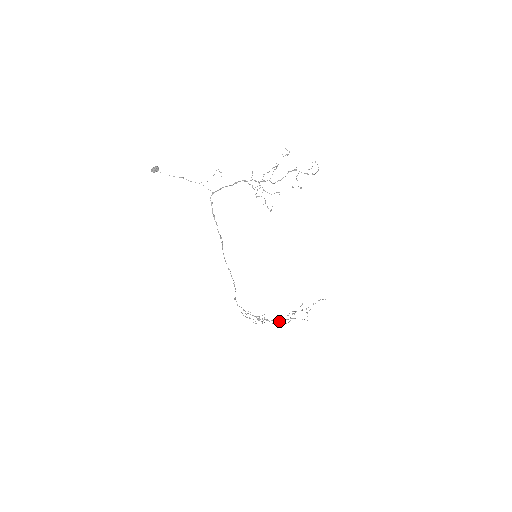
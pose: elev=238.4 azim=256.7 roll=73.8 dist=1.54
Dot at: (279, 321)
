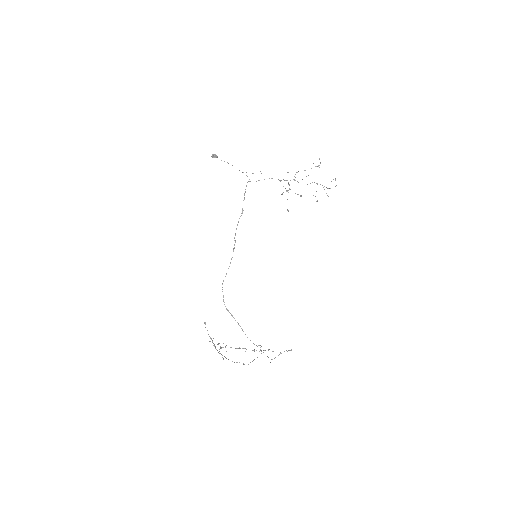
Dot at: (244, 348)
